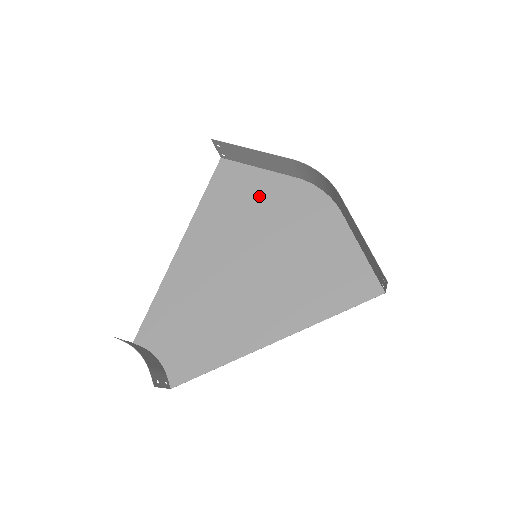
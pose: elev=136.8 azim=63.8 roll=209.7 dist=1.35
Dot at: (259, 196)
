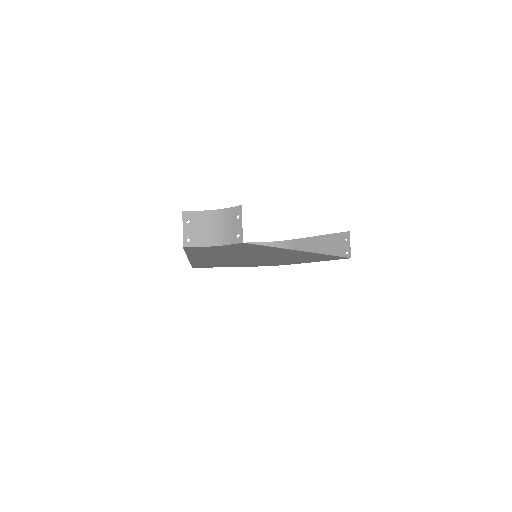
Dot at: occluded
